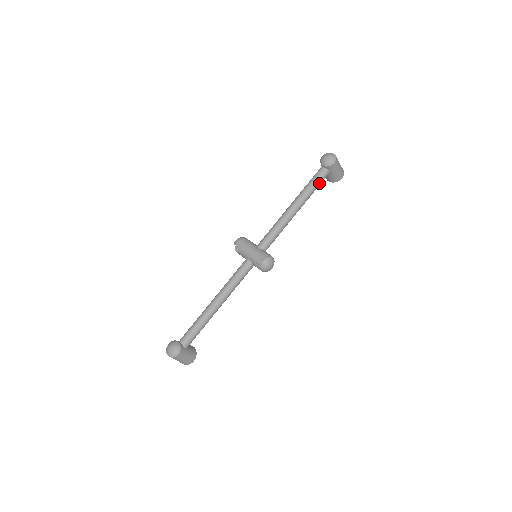
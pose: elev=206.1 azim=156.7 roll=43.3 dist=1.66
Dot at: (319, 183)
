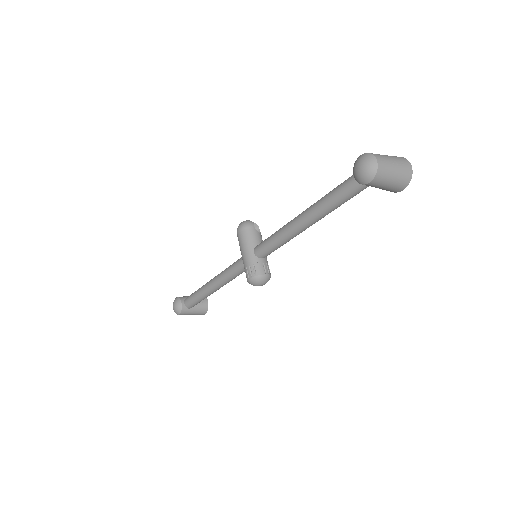
Dot at: (346, 199)
